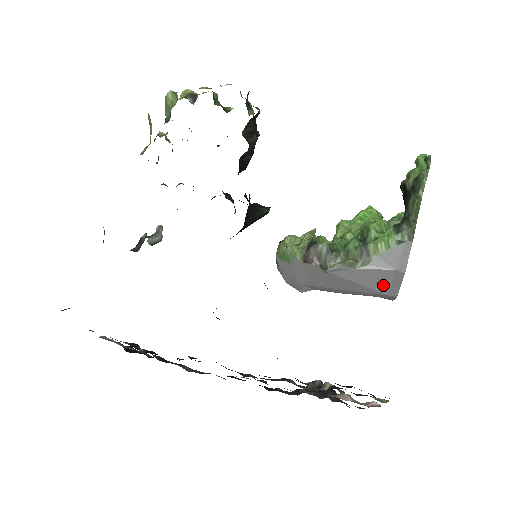
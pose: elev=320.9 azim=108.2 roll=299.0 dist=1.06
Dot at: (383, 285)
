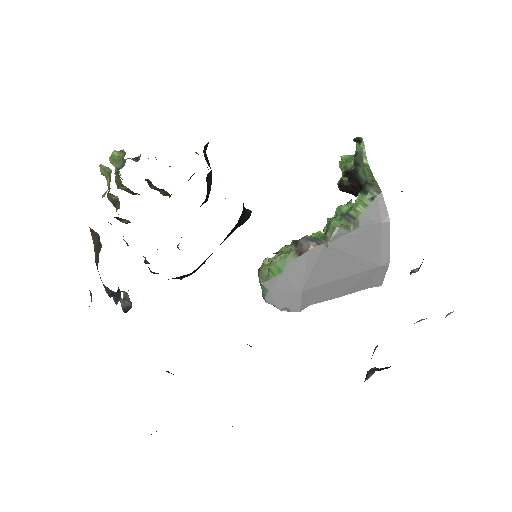
Dot at: (375, 251)
